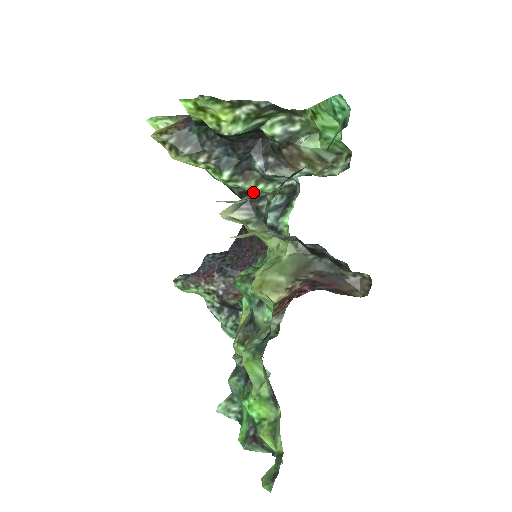
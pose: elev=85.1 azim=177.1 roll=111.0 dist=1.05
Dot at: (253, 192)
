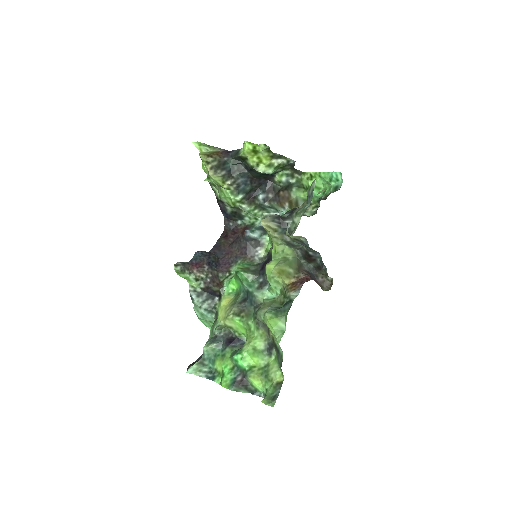
Dot at: (242, 214)
